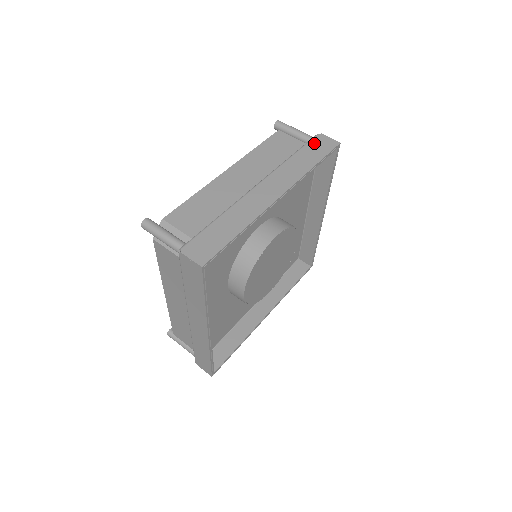
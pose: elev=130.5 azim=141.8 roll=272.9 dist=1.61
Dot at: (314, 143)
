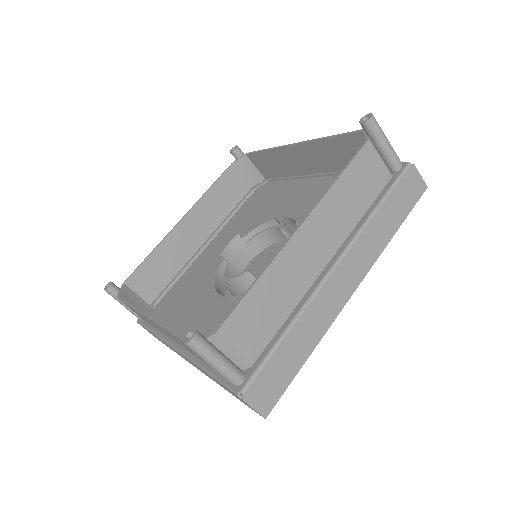
Dot at: (404, 185)
